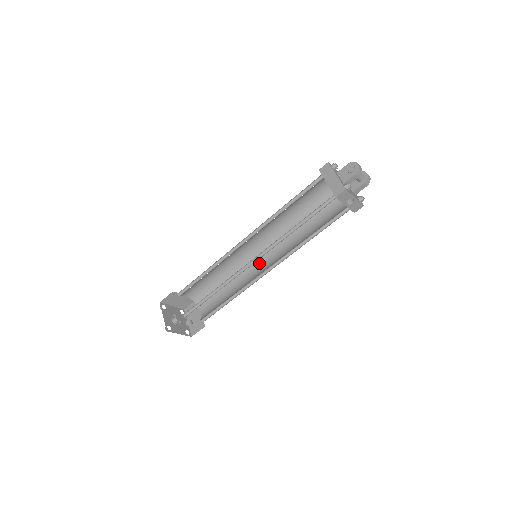
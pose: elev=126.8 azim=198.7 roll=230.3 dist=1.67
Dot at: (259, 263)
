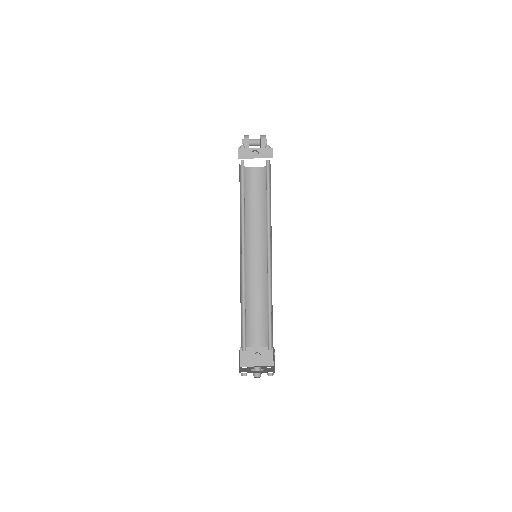
Dot at: (271, 263)
